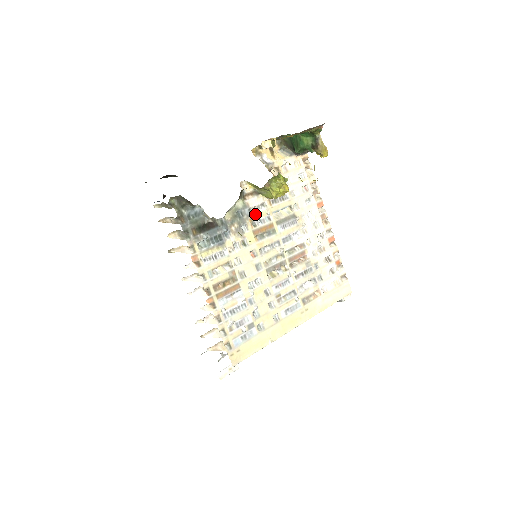
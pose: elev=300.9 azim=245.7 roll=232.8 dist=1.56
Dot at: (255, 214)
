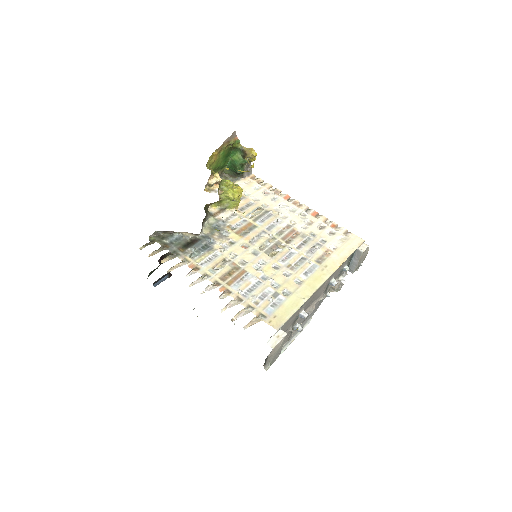
Dot at: (230, 222)
